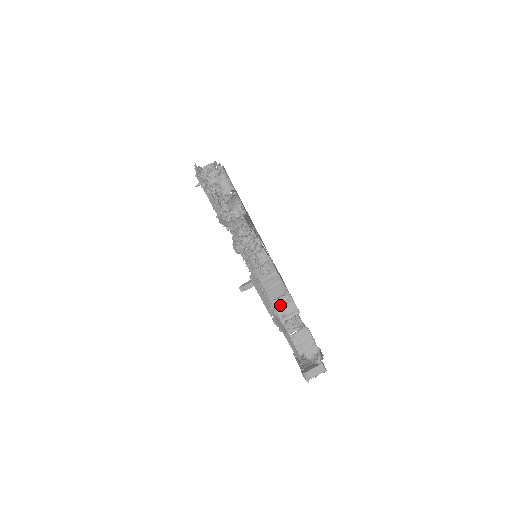
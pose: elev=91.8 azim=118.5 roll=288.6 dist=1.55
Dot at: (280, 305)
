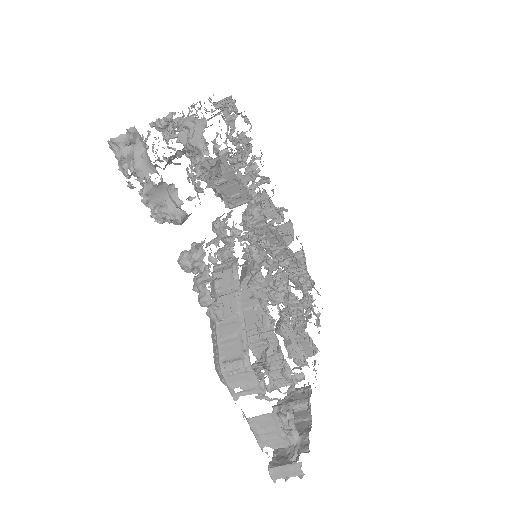
Dot at: (232, 373)
